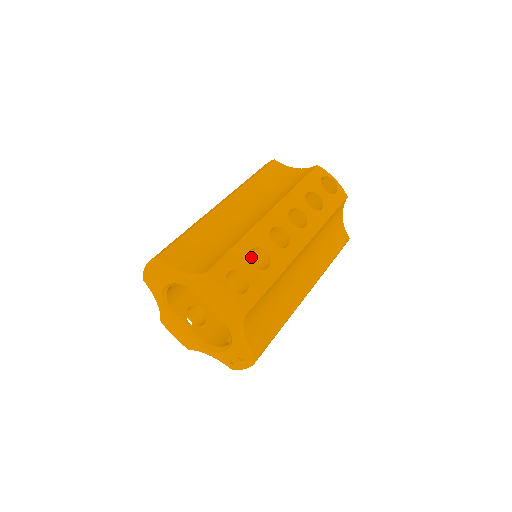
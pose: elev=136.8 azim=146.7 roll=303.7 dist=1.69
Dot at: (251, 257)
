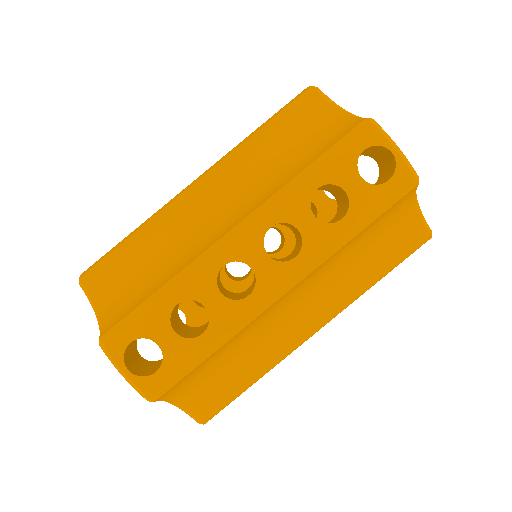
Dot at: occluded
